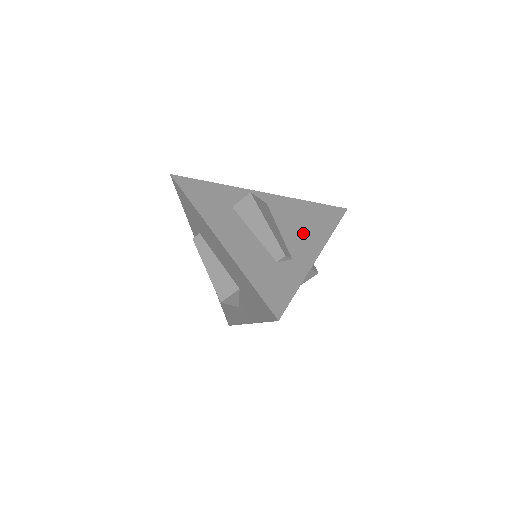
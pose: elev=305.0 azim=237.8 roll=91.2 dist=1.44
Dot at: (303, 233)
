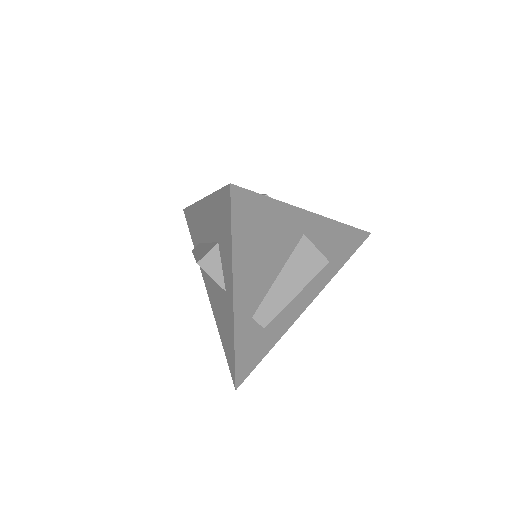
Dot at: occluded
